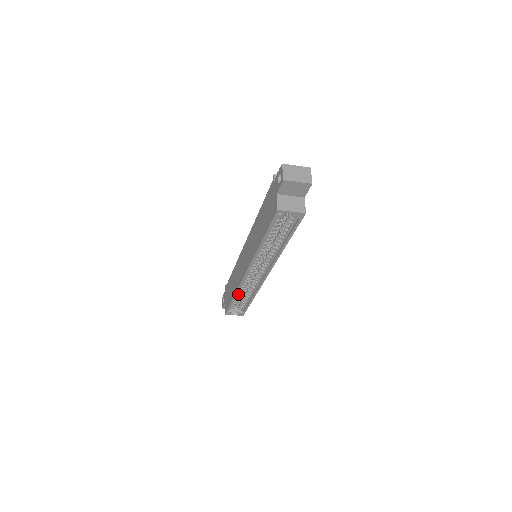
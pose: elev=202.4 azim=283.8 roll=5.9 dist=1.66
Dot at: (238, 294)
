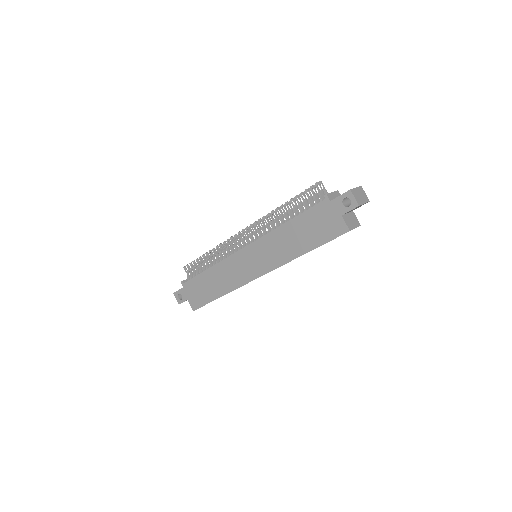
Dot at: occluded
